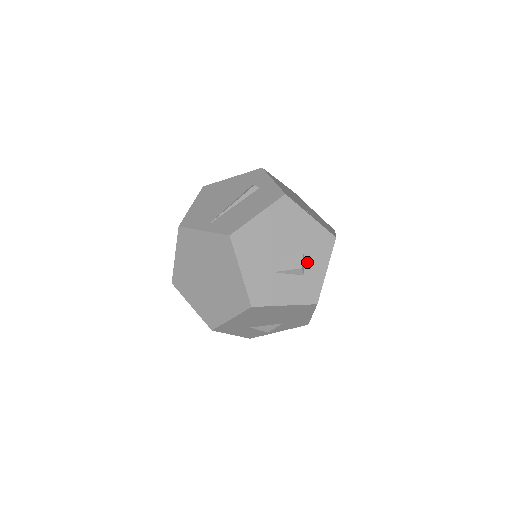
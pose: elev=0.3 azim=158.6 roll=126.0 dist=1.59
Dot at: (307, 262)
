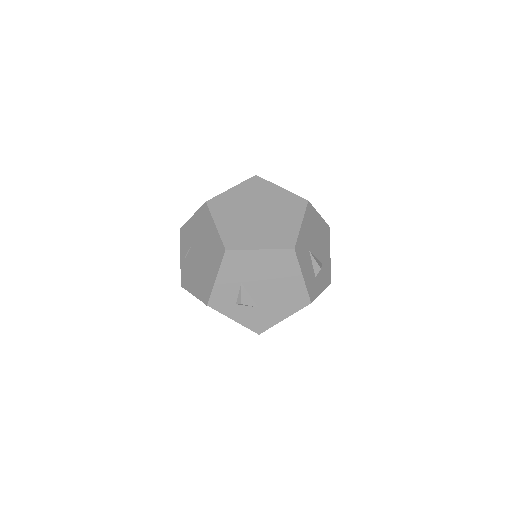
Dot at: (319, 273)
